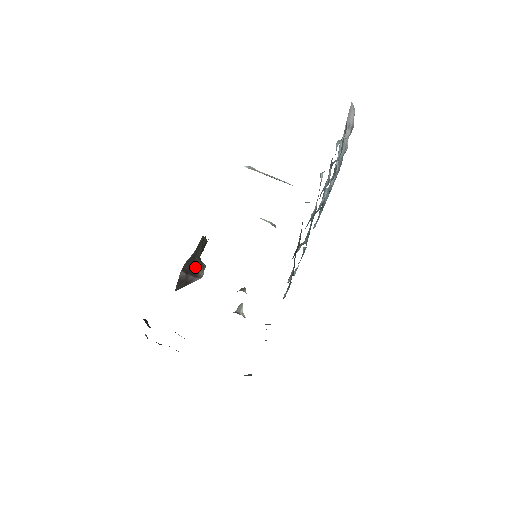
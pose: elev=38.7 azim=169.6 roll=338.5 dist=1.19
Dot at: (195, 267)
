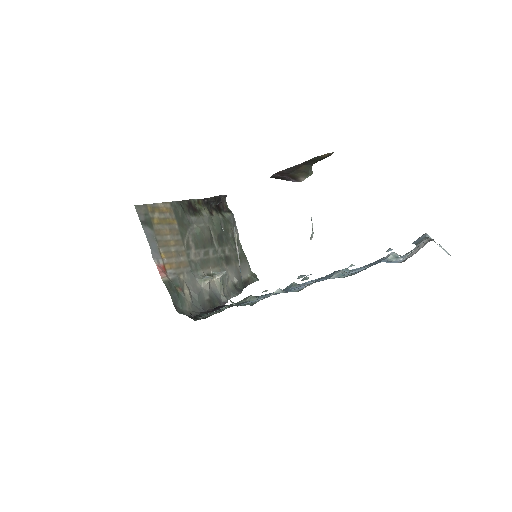
Dot at: (297, 173)
